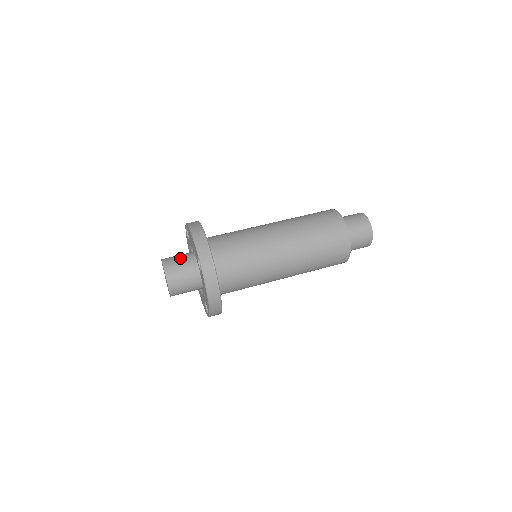
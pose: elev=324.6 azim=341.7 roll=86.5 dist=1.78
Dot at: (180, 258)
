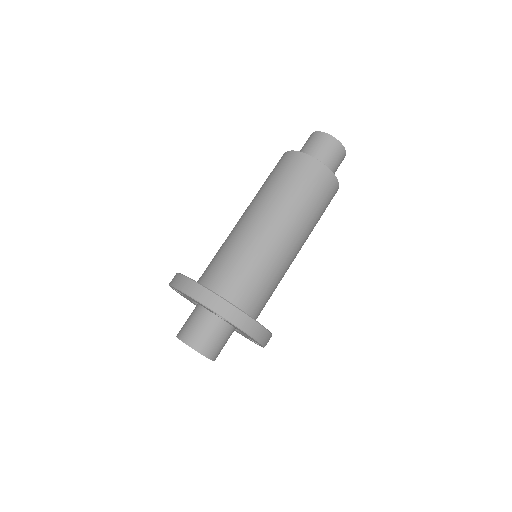
Dot at: (193, 322)
